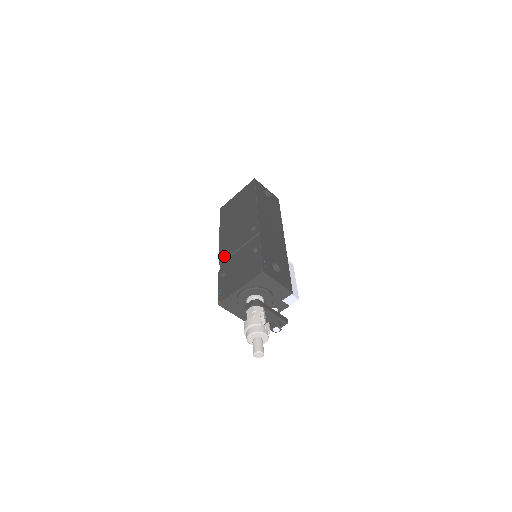
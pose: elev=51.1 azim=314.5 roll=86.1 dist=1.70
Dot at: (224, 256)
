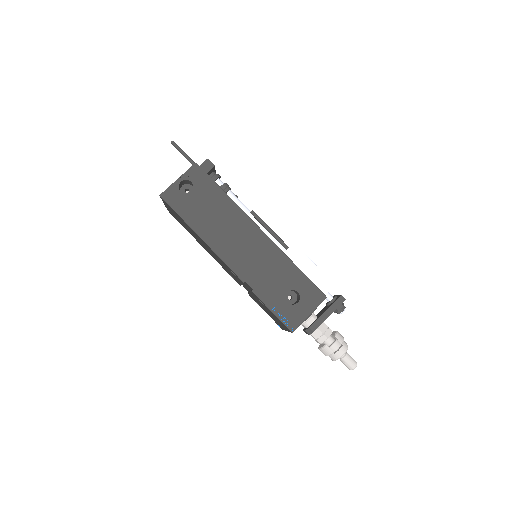
Dot at: occluded
